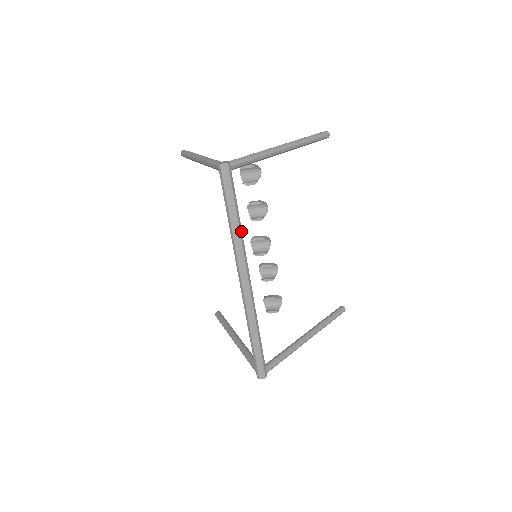
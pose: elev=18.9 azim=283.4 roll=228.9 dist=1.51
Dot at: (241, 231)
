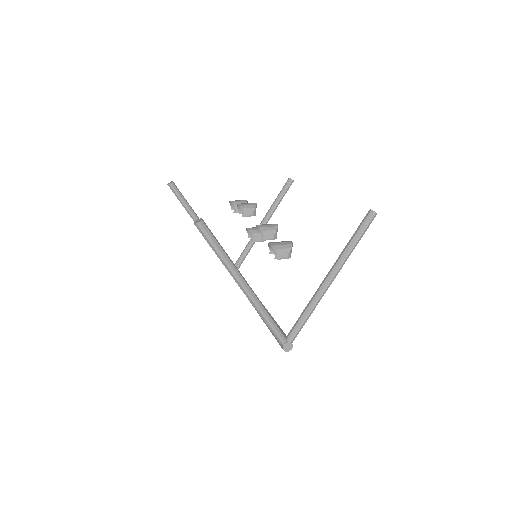
Dot at: occluded
